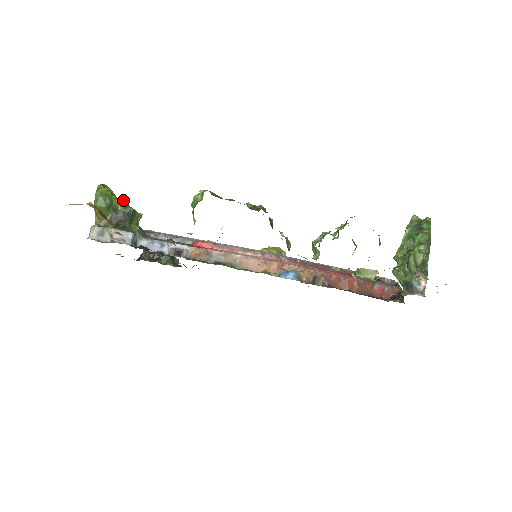
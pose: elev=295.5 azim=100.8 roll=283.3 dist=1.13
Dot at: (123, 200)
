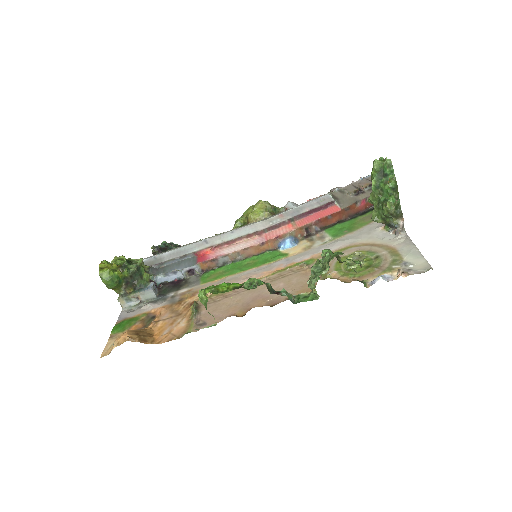
Dot at: (125, 269)
